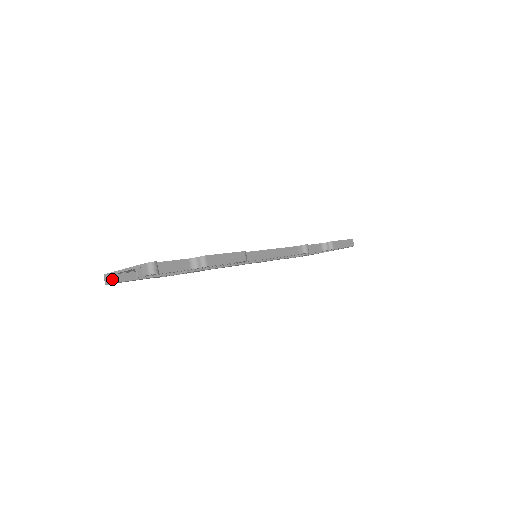
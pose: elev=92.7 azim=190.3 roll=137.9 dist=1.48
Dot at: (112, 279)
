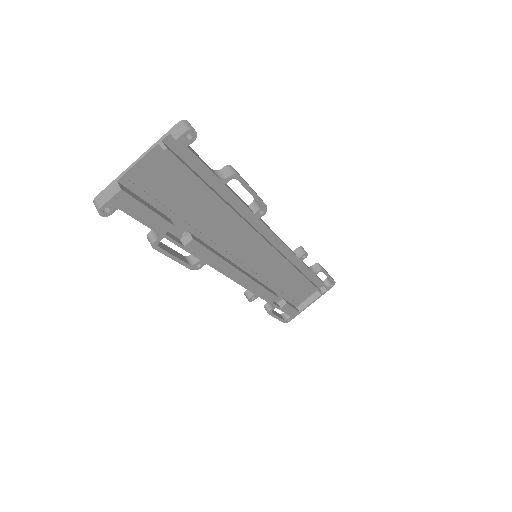
Dot at: (114, 189)
